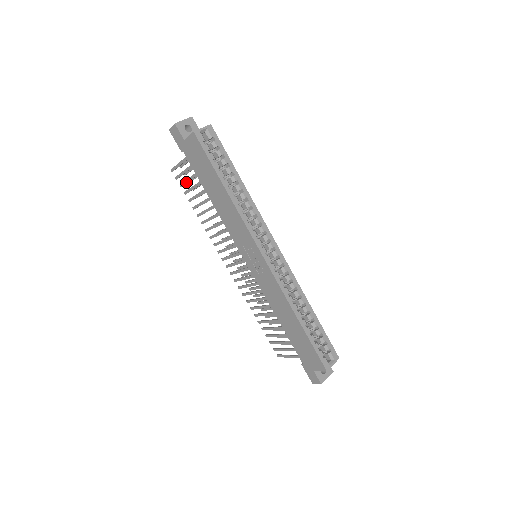
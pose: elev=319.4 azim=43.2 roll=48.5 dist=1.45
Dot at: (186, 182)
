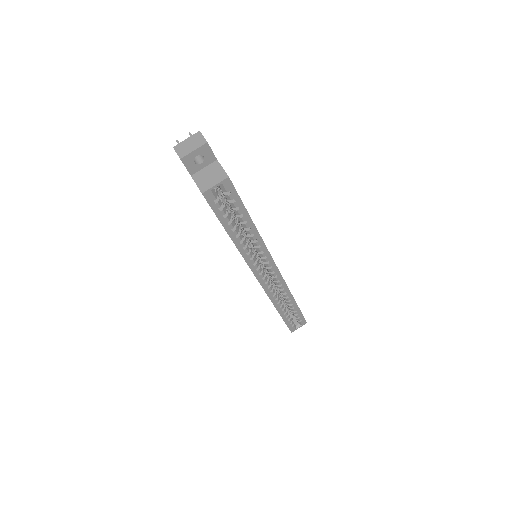
Dot at: occluded
